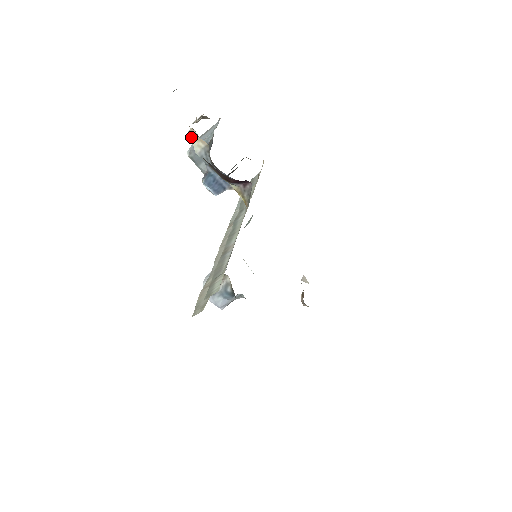
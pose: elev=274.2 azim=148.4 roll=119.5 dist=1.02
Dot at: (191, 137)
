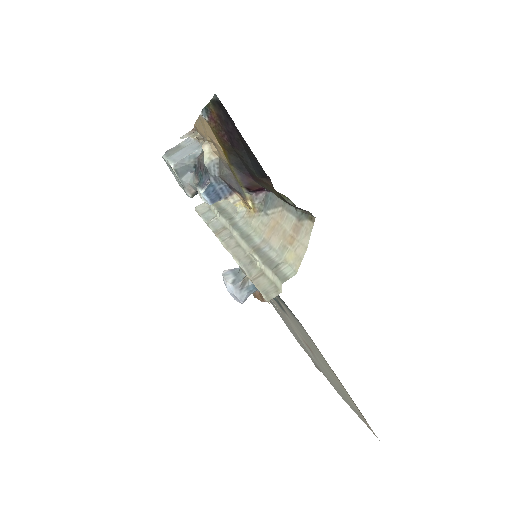
Dot at: (204, 149)
